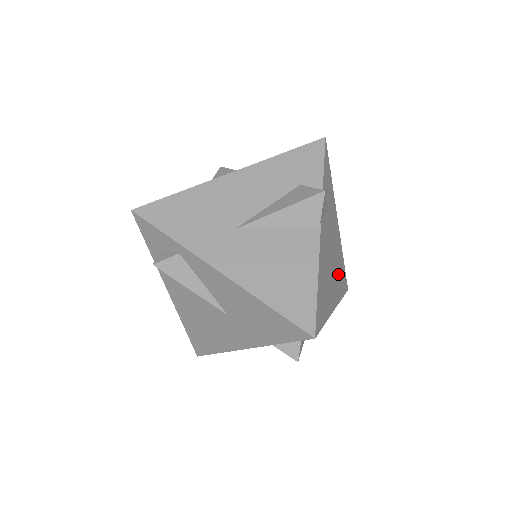
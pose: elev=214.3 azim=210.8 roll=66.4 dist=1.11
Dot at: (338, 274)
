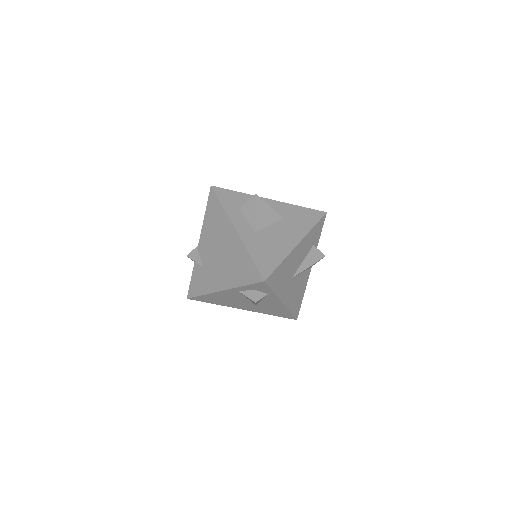
Dot at: occluded
